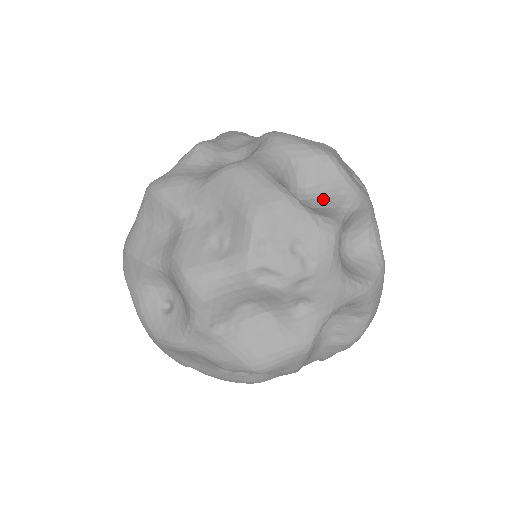
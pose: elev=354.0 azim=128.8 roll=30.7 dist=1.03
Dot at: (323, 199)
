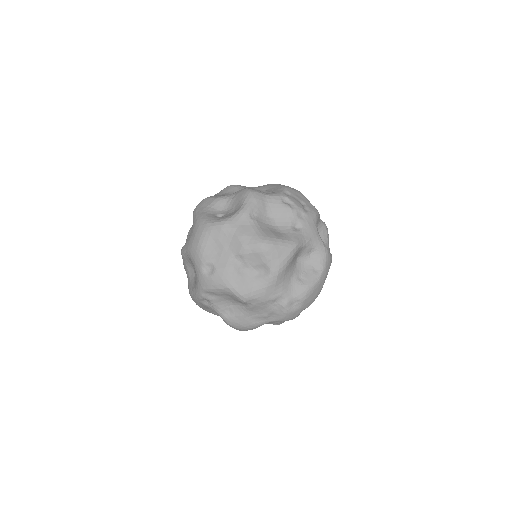
Dot at: occluded
